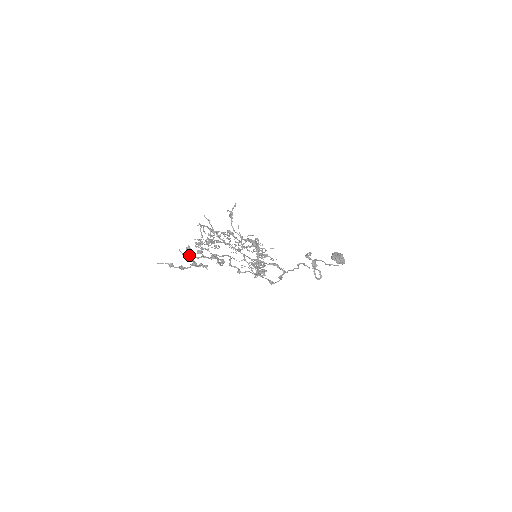
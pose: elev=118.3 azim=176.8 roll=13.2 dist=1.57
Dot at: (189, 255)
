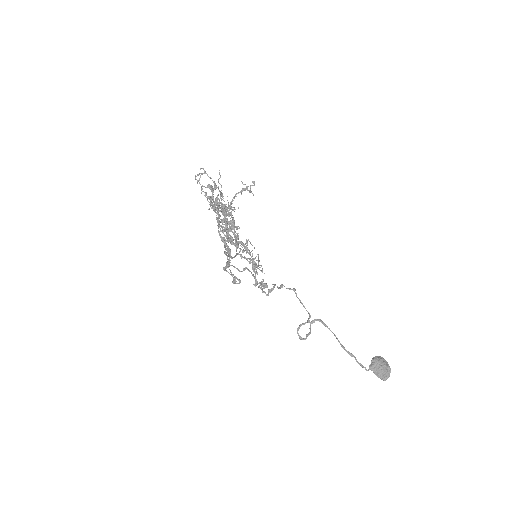
Dot at: occluded
